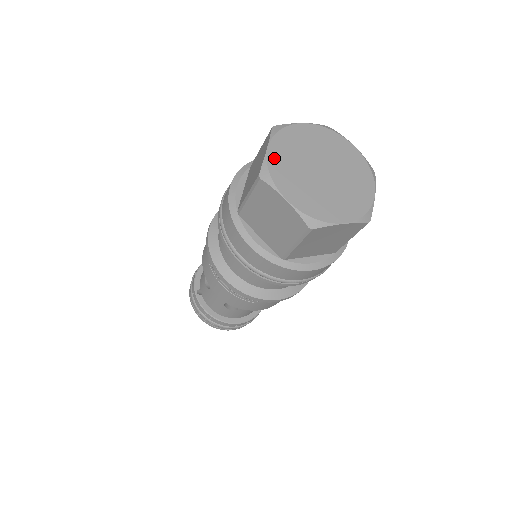
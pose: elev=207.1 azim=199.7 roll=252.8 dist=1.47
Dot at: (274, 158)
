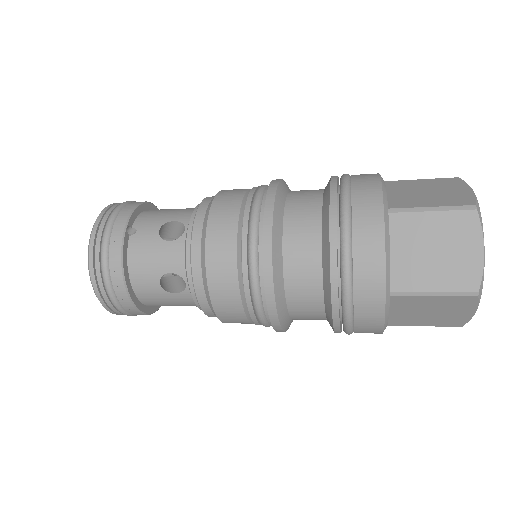
Dot at: occluded
